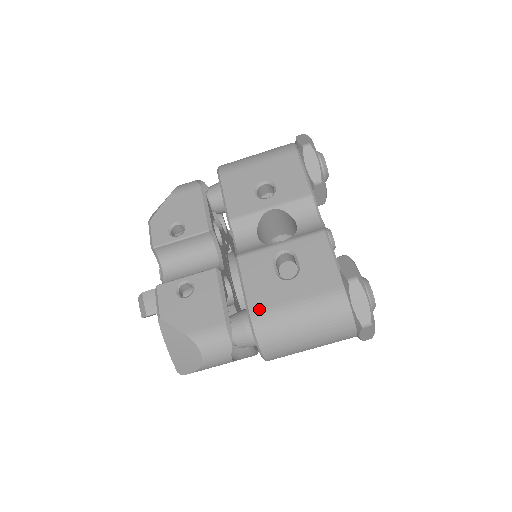
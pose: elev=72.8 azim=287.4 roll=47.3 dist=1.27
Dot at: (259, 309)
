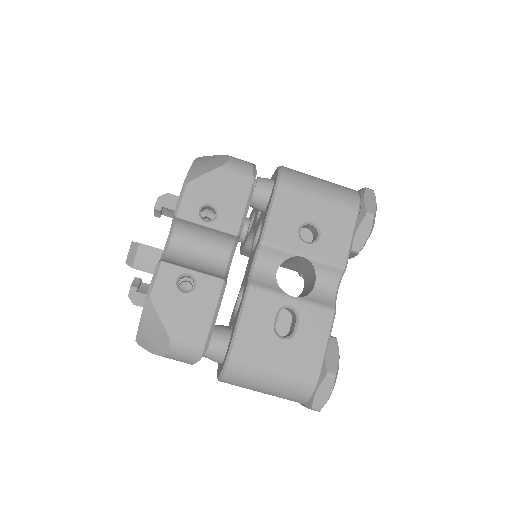
Dot at: (242, 349)
